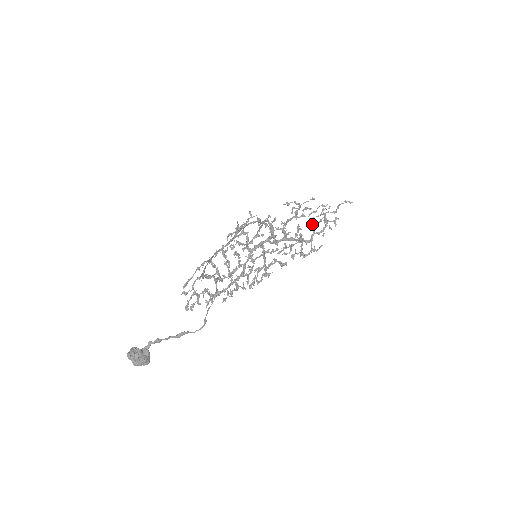
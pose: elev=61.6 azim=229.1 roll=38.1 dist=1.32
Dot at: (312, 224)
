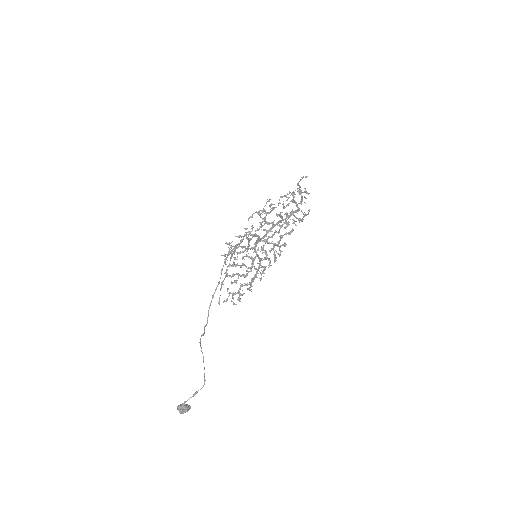
Dot at: (289, 203)
